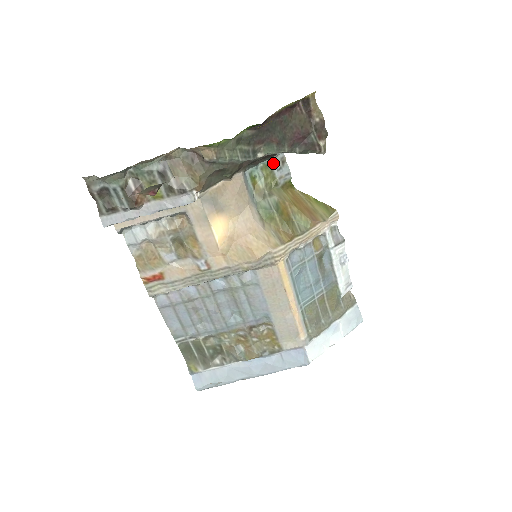
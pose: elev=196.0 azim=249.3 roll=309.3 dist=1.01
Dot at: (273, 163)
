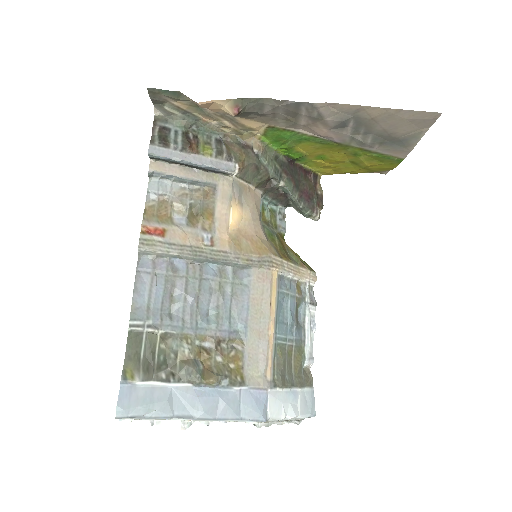
Dot at: (278, 211)
